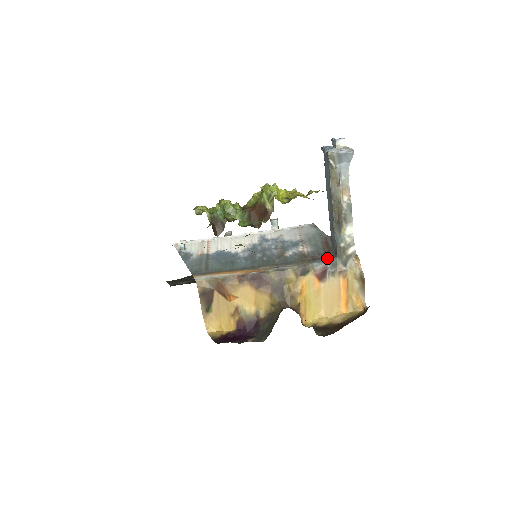
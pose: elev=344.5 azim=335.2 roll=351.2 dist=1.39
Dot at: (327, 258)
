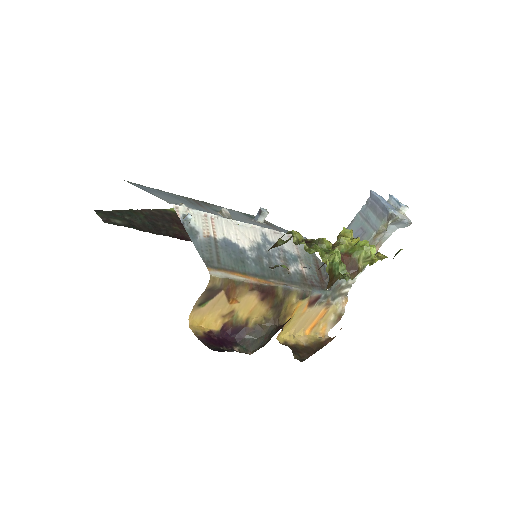
Dot at: (323, 288)
